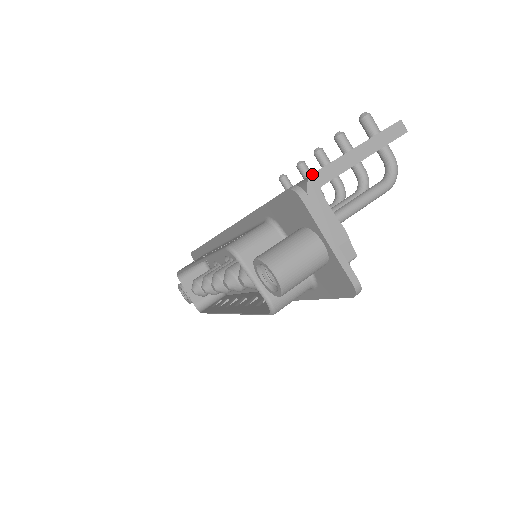
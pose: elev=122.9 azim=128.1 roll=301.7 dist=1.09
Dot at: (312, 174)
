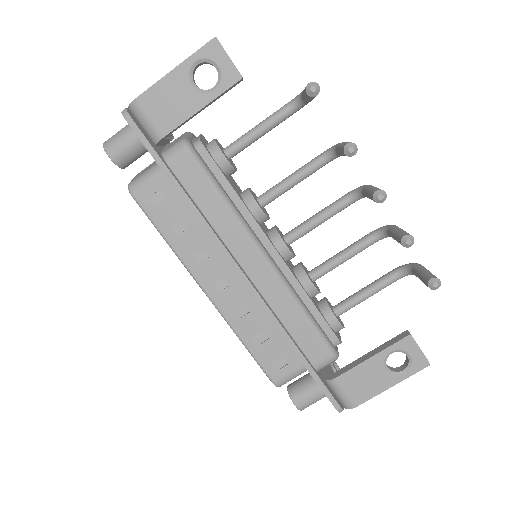
Dot at: occluded
